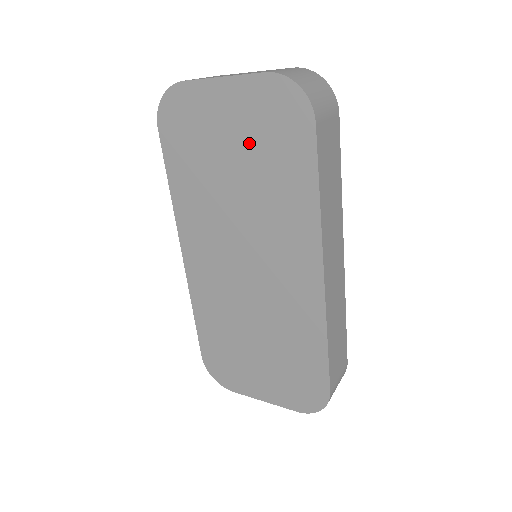
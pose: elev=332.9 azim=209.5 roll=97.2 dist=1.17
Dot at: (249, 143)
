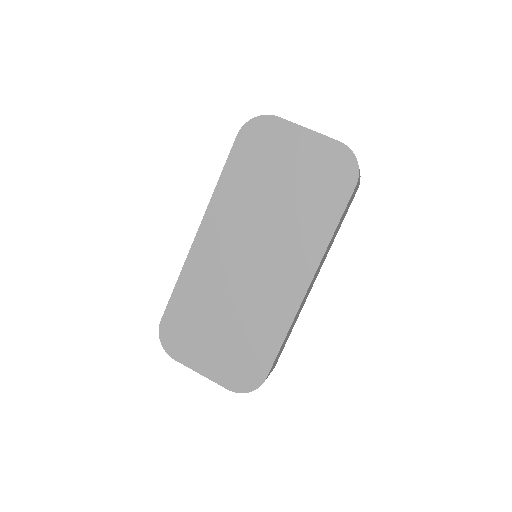
Dot at: (303, 177)
